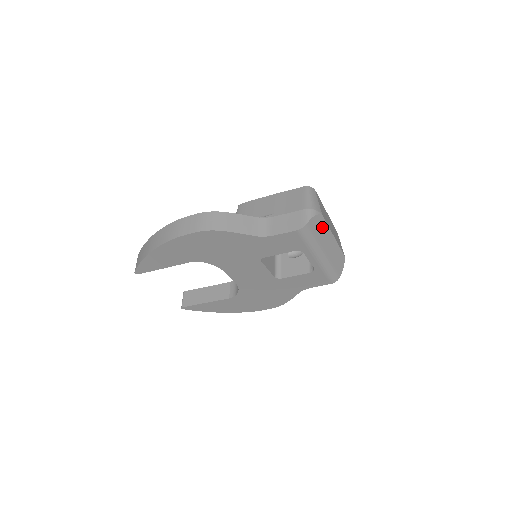
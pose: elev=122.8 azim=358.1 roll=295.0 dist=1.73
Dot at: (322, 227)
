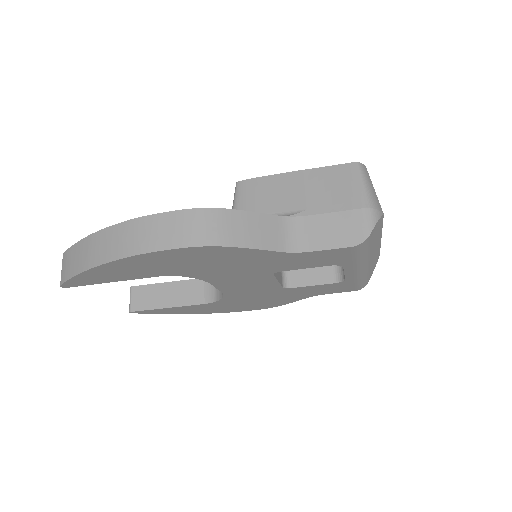
Dot at: (378, 231)
